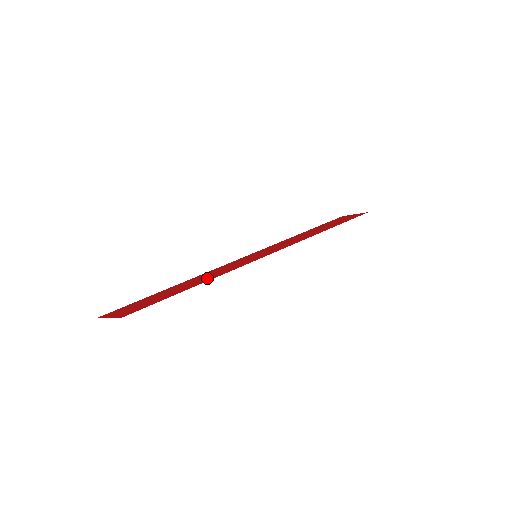
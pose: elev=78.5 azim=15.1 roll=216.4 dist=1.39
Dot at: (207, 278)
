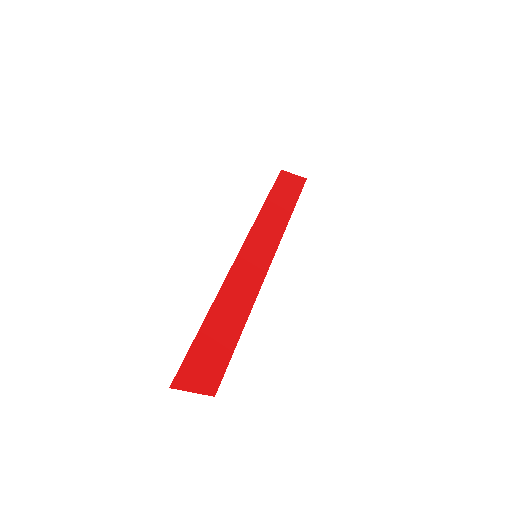
Dot at: (242, 306)
